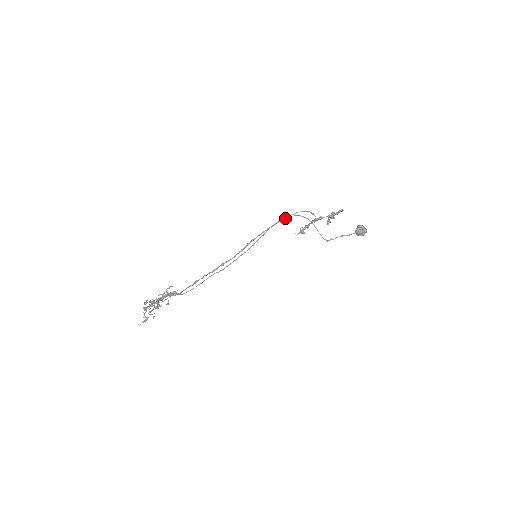
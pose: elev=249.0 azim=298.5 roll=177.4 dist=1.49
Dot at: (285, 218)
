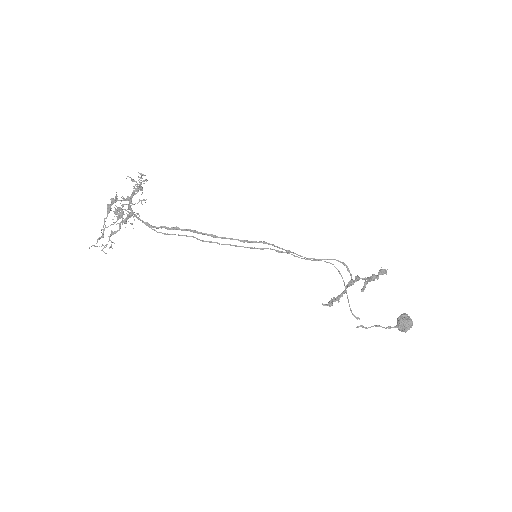
Dot at: (315, 260)
